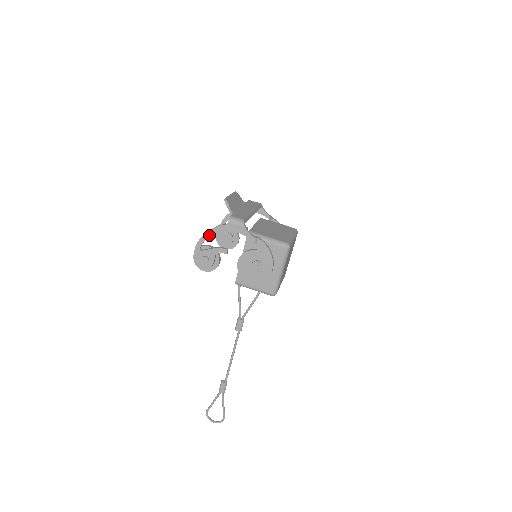
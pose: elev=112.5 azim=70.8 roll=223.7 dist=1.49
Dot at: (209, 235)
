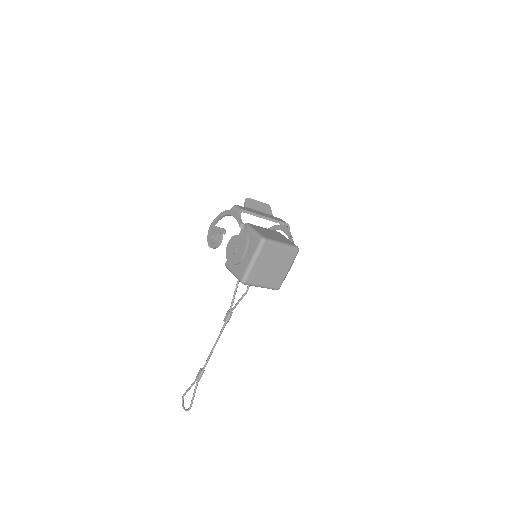
Dot at: (220, 217)
